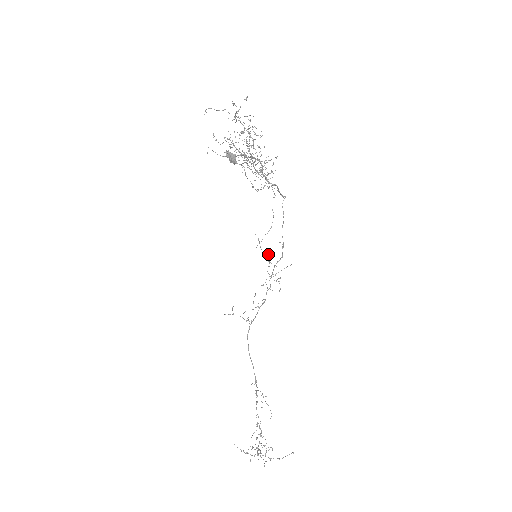
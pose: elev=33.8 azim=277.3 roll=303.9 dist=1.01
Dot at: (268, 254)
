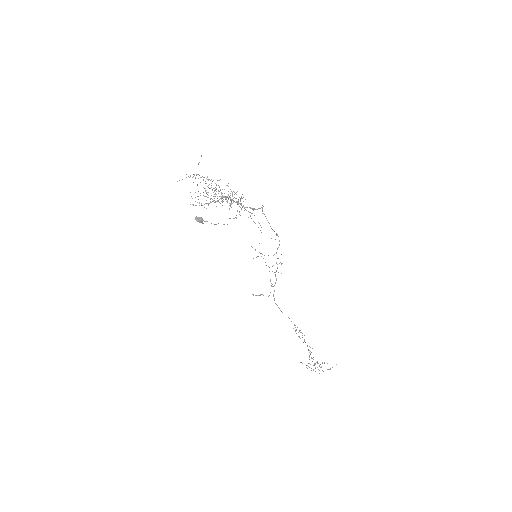
Dot at: occluded
